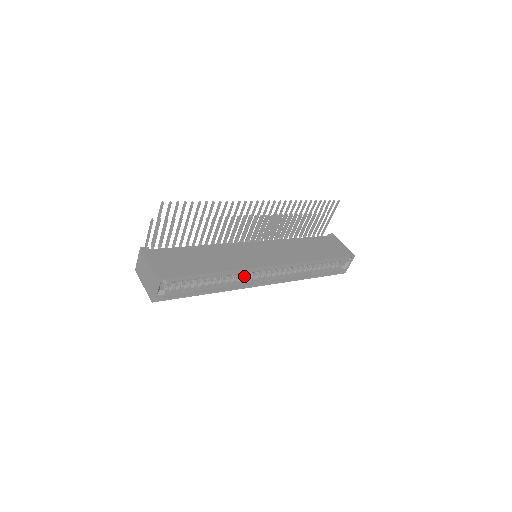
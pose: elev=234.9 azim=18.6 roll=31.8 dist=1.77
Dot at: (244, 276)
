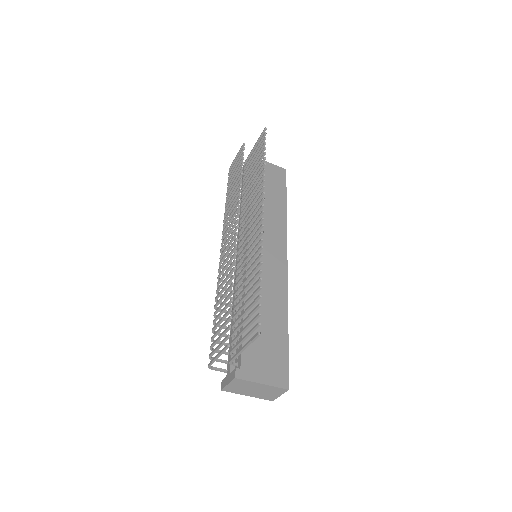
Dot at: occluded
